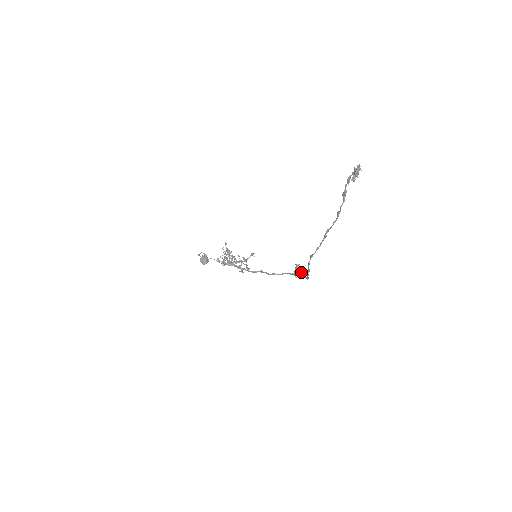
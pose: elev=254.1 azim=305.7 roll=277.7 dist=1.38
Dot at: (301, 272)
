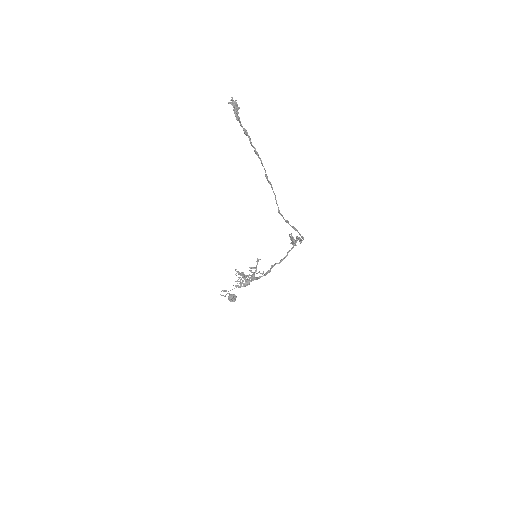
Dot at: (297, 239)
